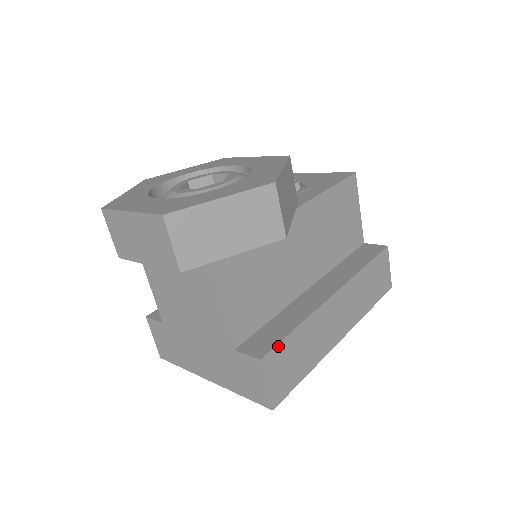
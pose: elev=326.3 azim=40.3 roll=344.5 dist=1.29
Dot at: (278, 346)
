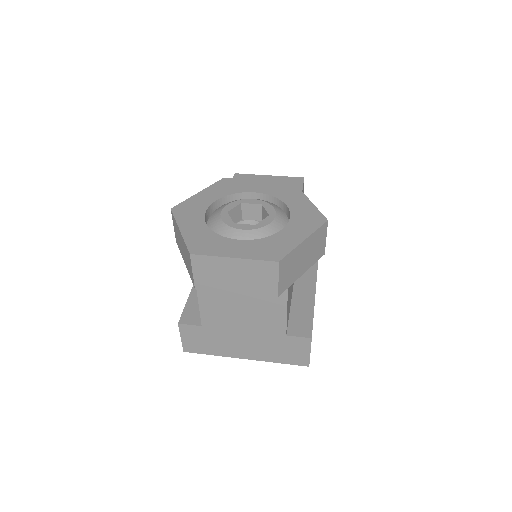
Dot at: occluded
